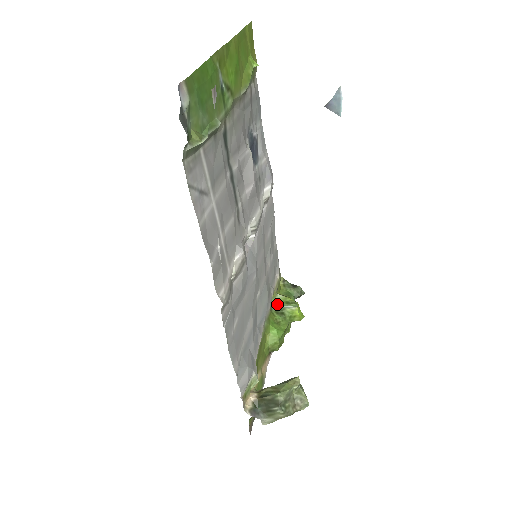
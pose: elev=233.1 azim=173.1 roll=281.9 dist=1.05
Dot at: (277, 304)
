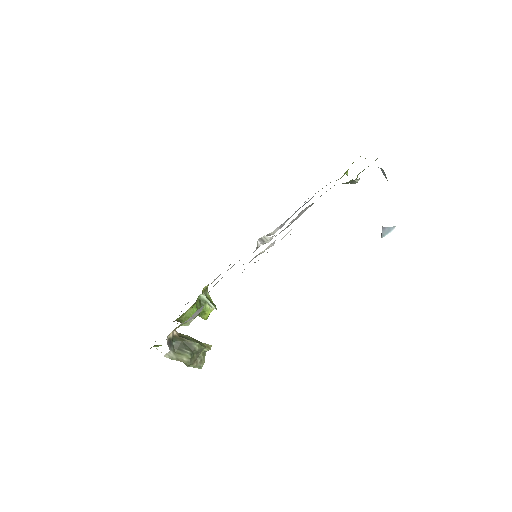
Dot at: (206, 296)
